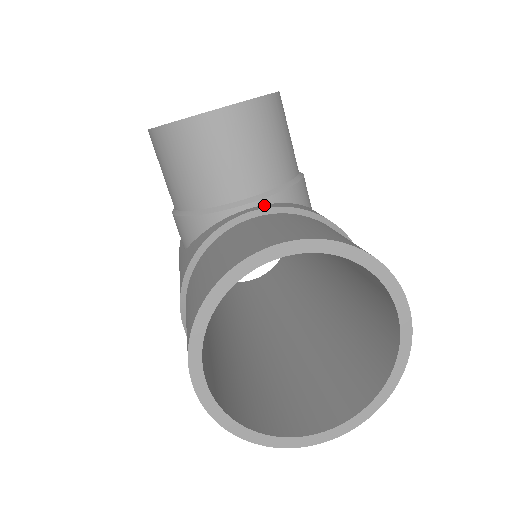
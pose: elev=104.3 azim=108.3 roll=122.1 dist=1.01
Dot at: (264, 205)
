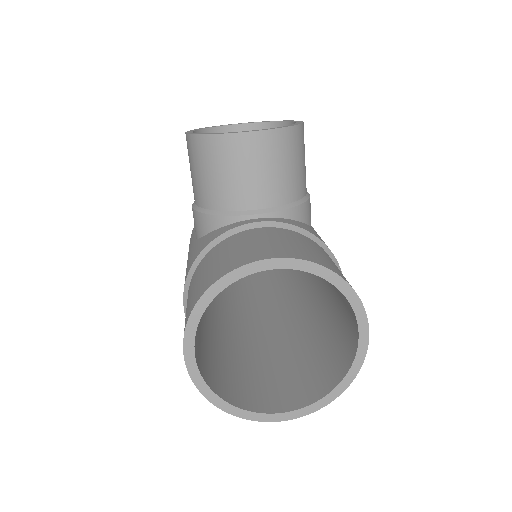
Dot at: (270, 218)
